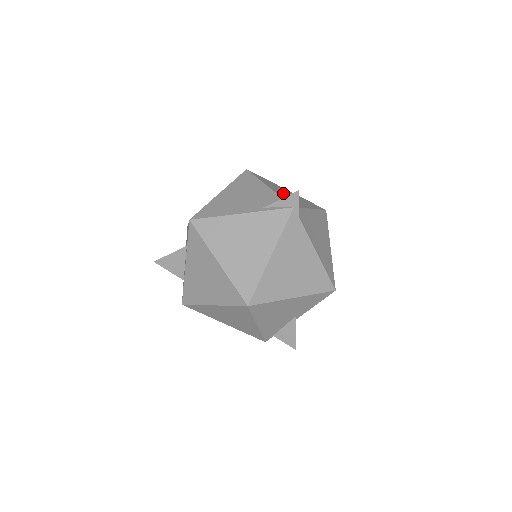
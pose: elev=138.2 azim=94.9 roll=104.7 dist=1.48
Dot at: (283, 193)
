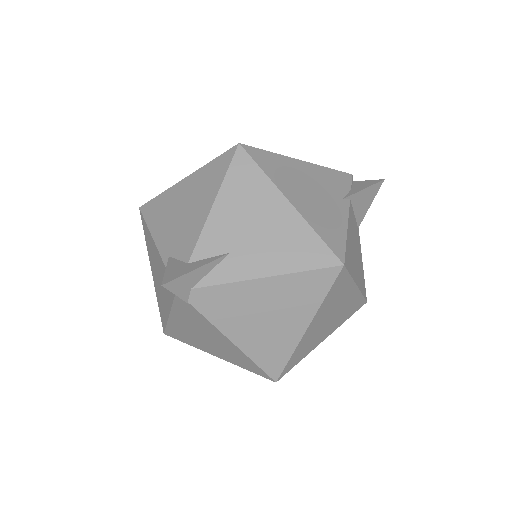
Dot at: (233, 230)
